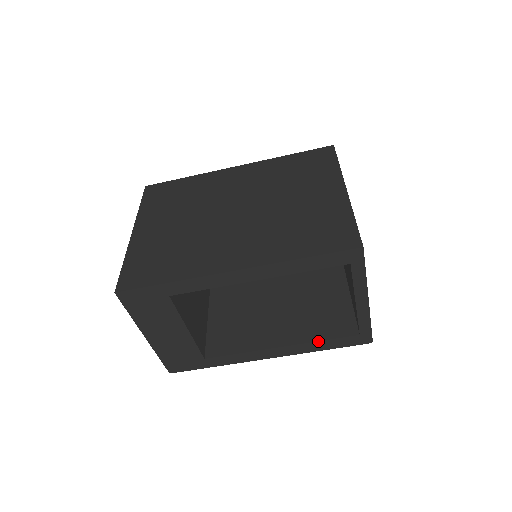
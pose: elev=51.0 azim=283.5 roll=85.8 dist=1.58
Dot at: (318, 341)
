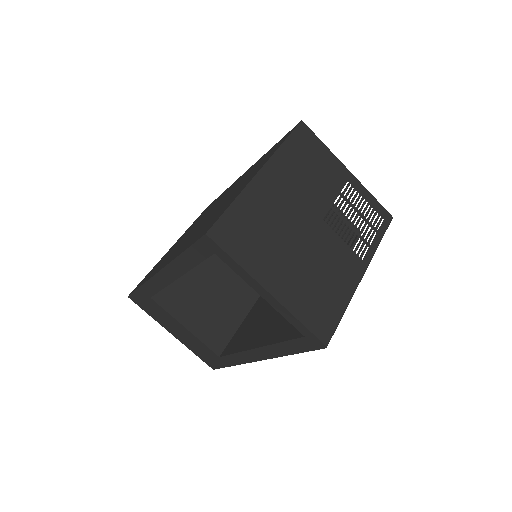
Dot at: (277, 343)
